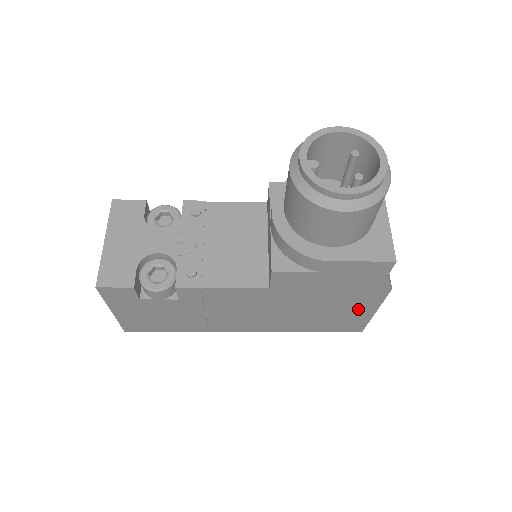
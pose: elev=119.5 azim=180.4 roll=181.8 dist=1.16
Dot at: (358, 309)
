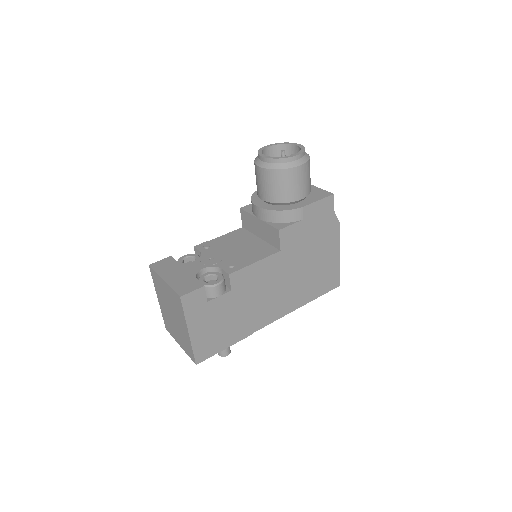
Dot at: (330, 255)
